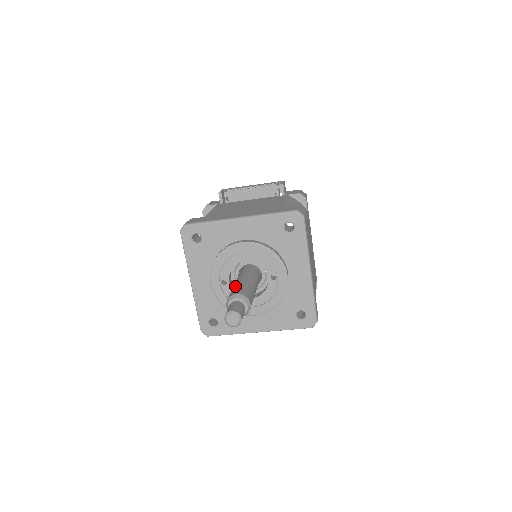
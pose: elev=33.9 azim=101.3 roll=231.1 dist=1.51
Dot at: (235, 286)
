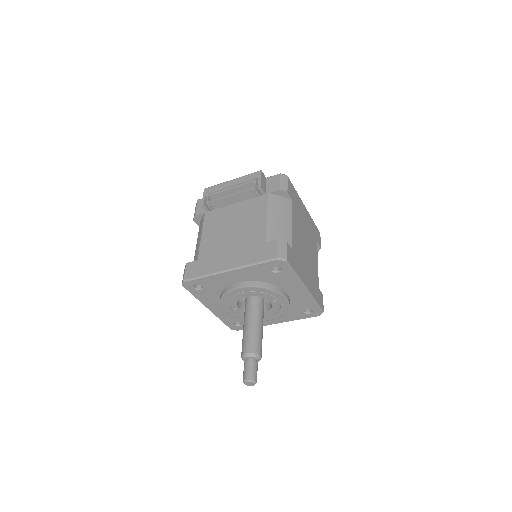
Dot at: (244, 335)
